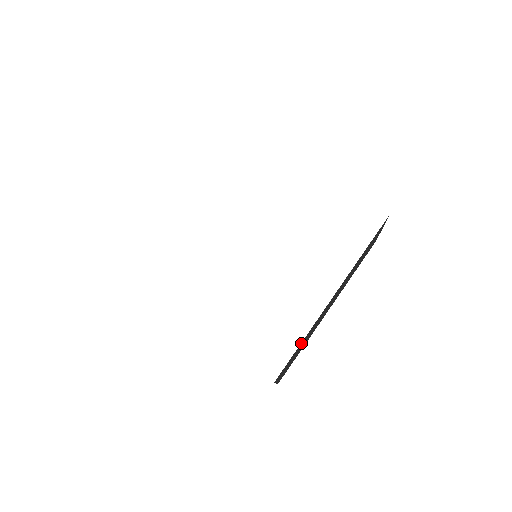
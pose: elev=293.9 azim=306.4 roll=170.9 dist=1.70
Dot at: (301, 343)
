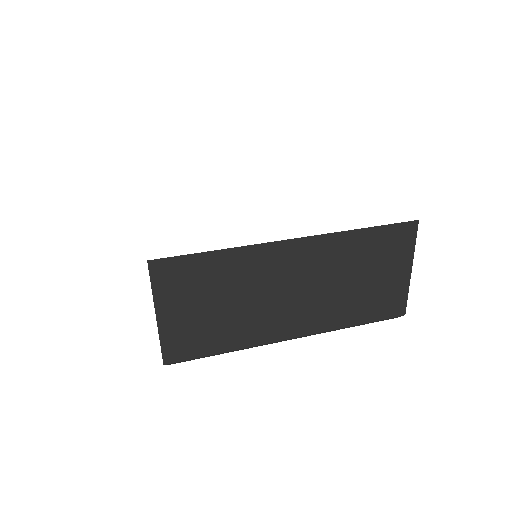
Dot at: occluded
